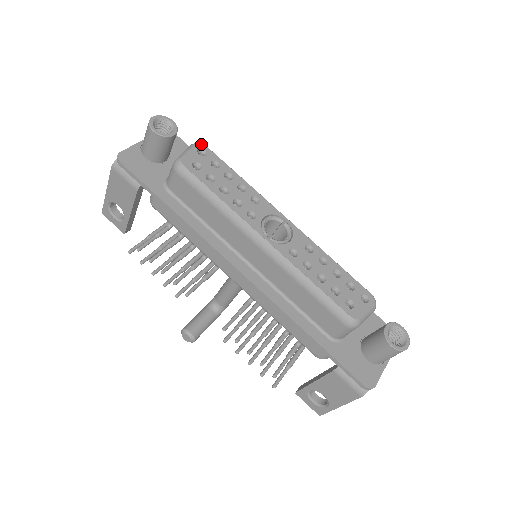
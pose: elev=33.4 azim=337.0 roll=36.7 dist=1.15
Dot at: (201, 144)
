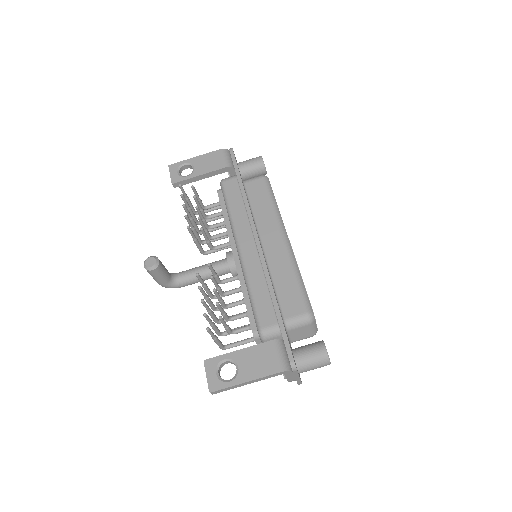
Dot at: occluded
